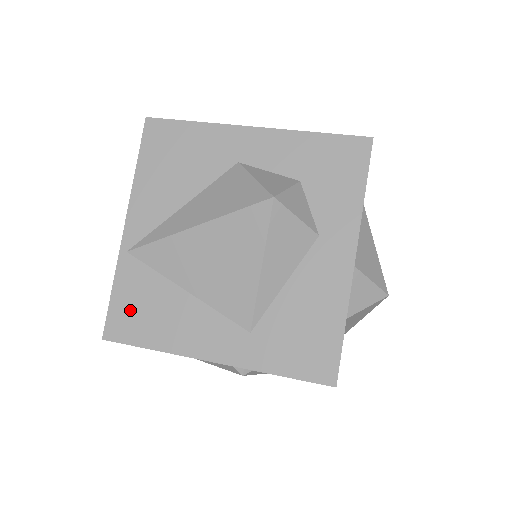
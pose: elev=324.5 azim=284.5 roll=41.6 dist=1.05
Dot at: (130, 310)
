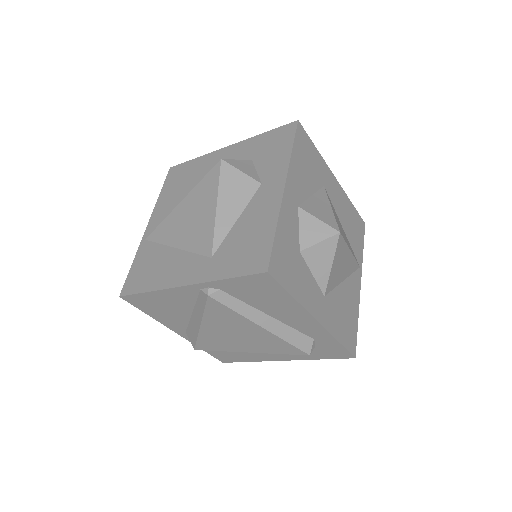
Dot at: (140, 272)
